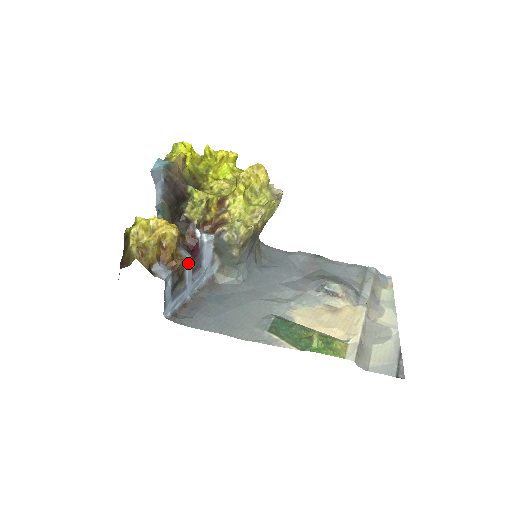
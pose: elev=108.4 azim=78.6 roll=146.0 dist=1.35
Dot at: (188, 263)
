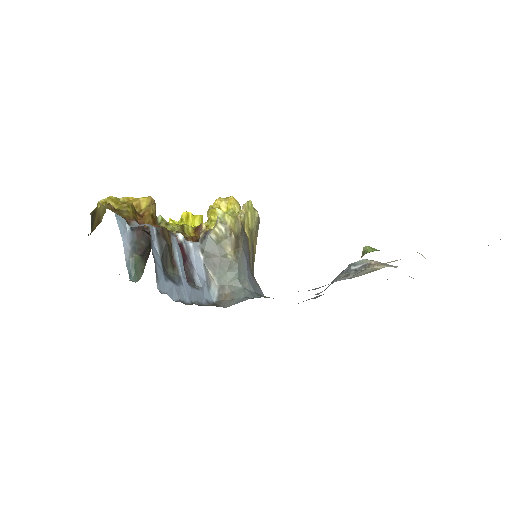
Dot at: (175, 245)
